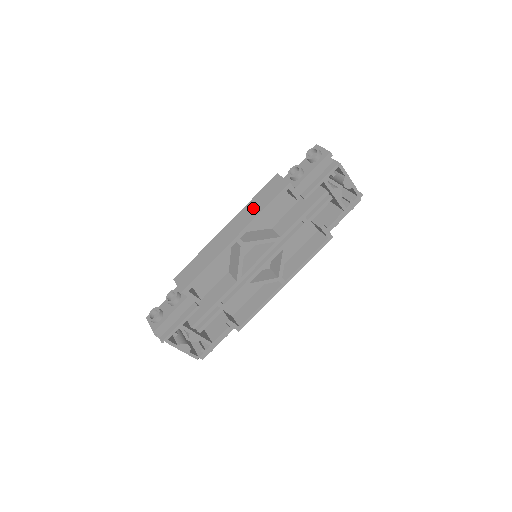
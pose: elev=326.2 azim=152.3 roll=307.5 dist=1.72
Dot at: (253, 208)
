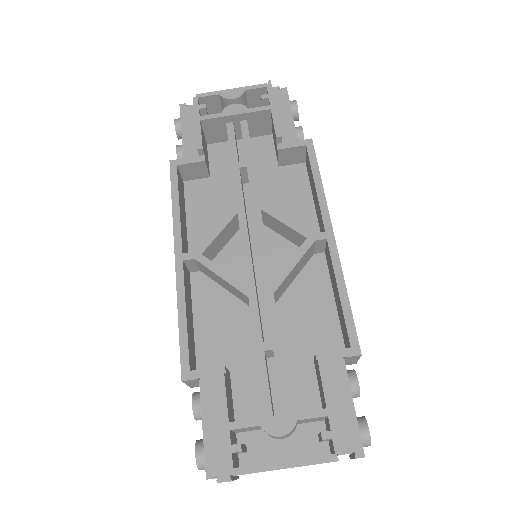
Dot at: occluded
